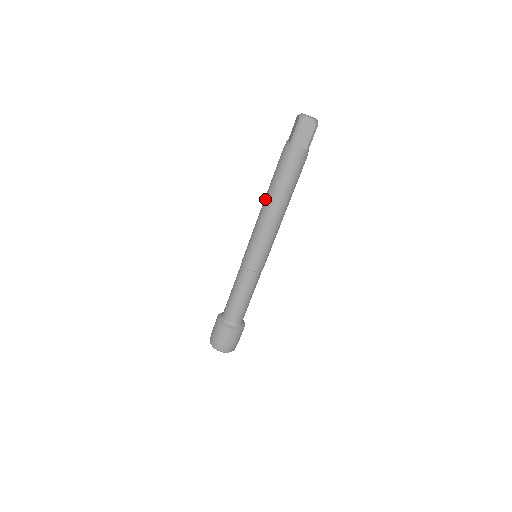
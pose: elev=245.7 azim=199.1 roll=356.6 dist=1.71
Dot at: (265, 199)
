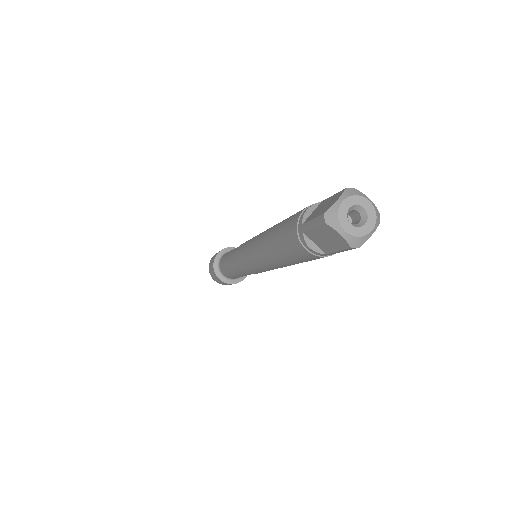
Dot at: (265, 233)
